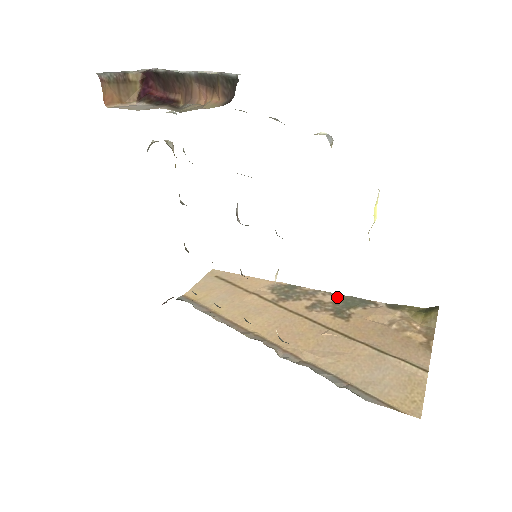
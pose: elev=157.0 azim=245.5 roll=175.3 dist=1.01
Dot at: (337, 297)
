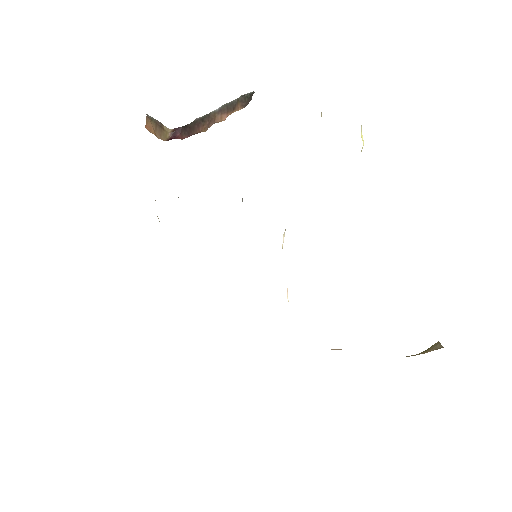
Dot at: occluded
